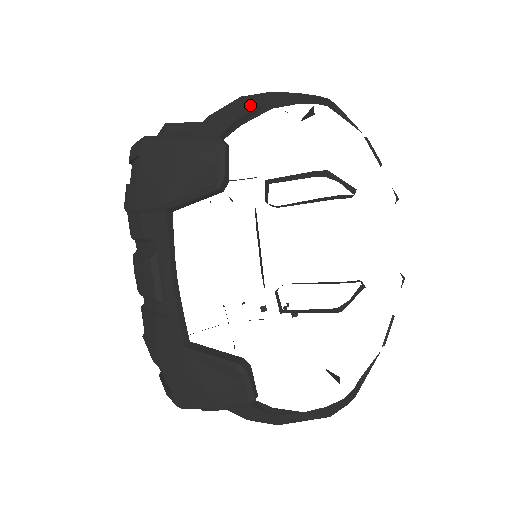
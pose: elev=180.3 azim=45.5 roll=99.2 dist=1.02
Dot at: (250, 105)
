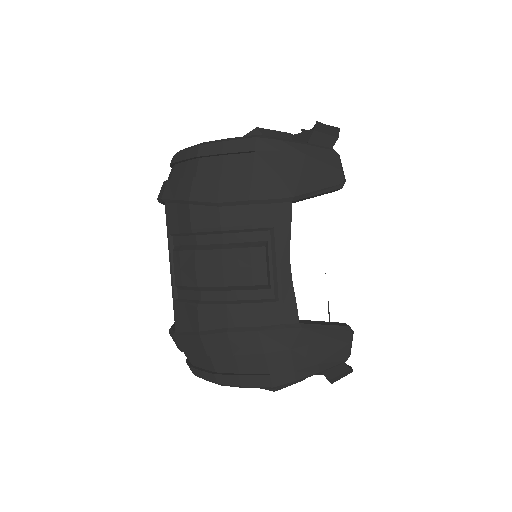
Dot at: (332, 129)
